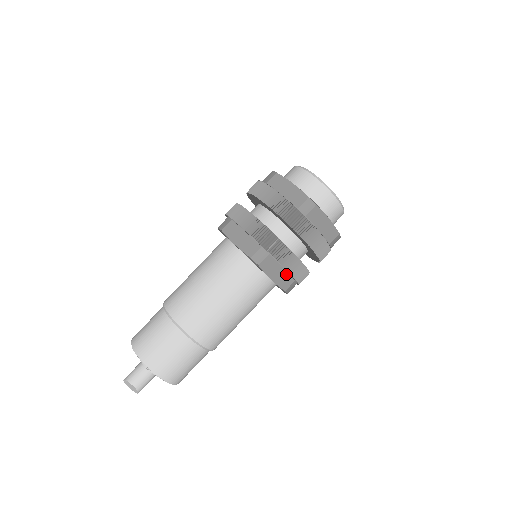
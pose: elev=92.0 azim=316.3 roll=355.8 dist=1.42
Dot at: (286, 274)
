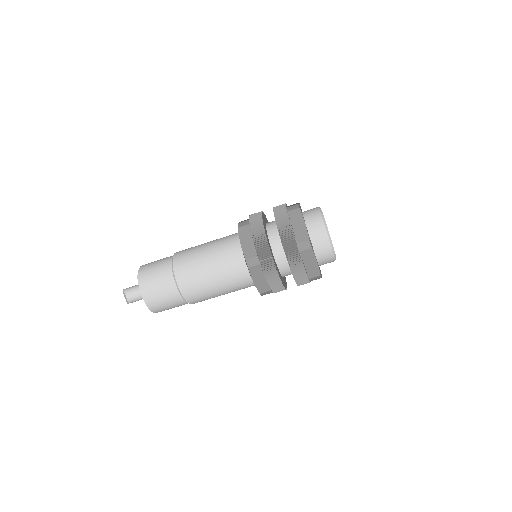
Dot at: (266, 283)
